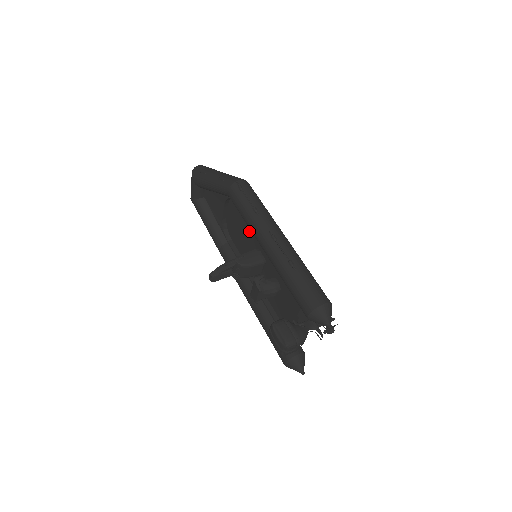
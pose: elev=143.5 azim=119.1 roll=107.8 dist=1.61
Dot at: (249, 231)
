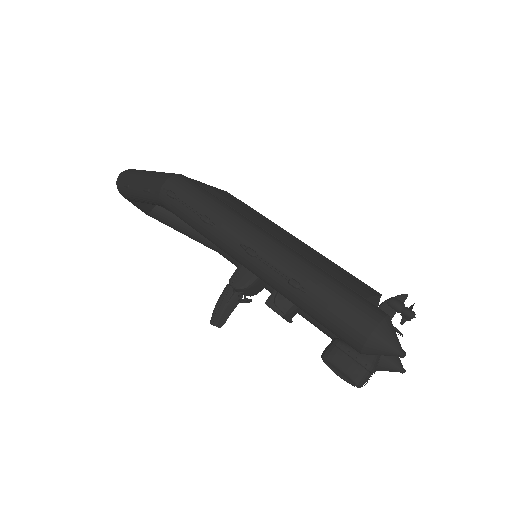
Dot at: occluded
